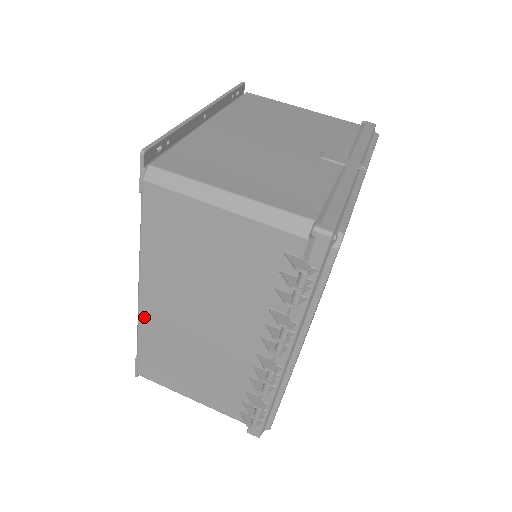
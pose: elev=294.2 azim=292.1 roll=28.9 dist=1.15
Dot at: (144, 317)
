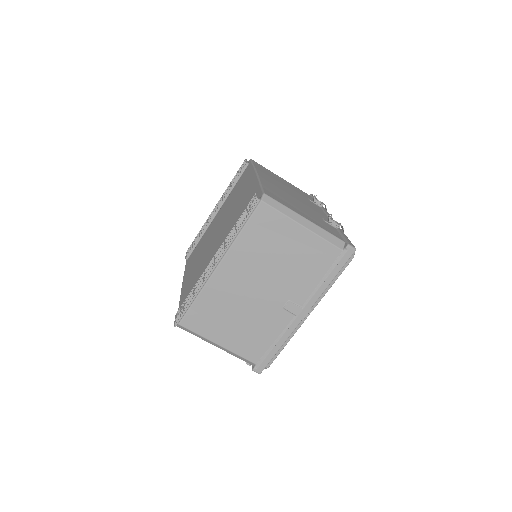
Dot at: occluded
